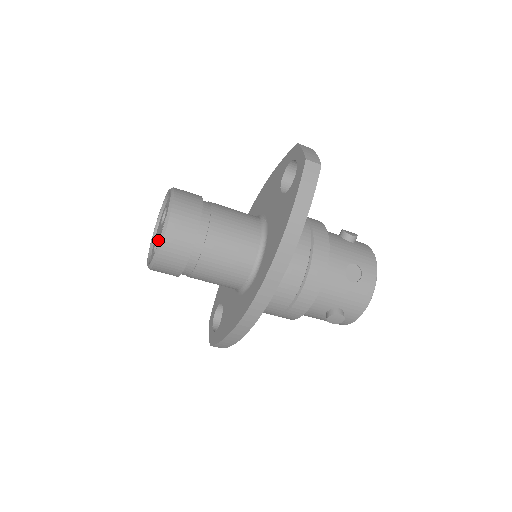
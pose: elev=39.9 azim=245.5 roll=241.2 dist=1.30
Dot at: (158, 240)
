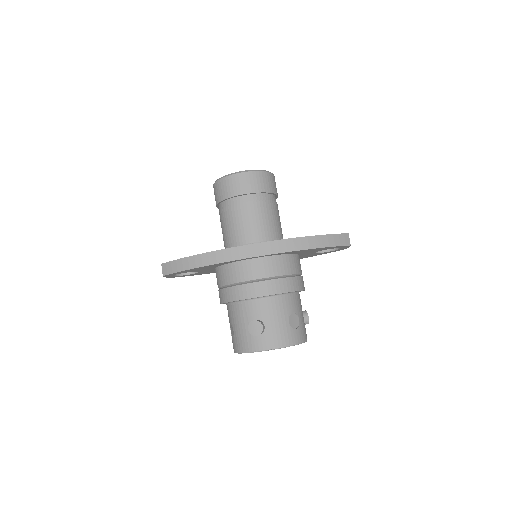
Dot at: occluded
